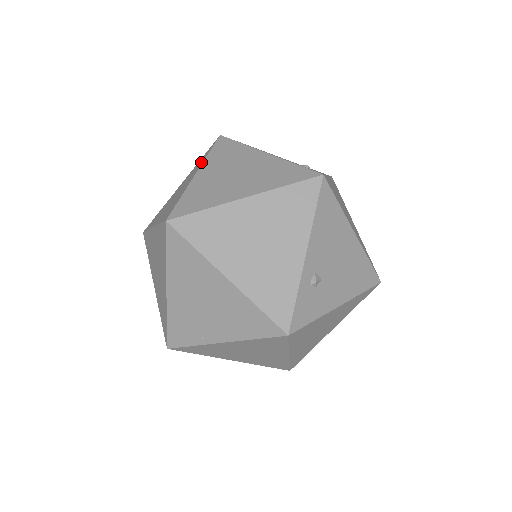
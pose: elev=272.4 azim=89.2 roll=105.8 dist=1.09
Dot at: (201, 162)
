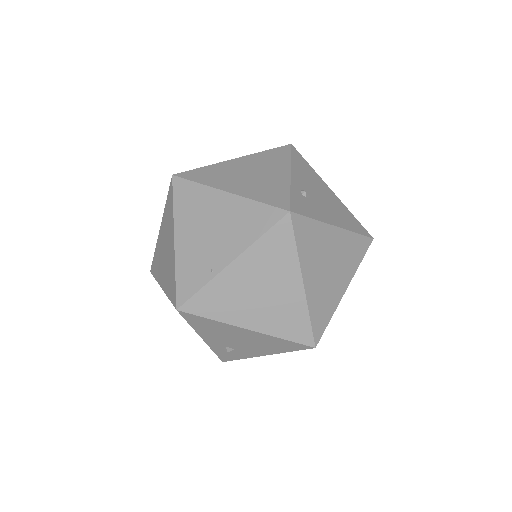
Dot at: occluded
